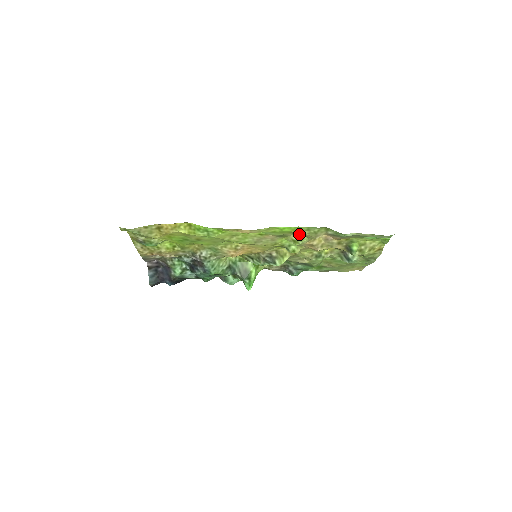
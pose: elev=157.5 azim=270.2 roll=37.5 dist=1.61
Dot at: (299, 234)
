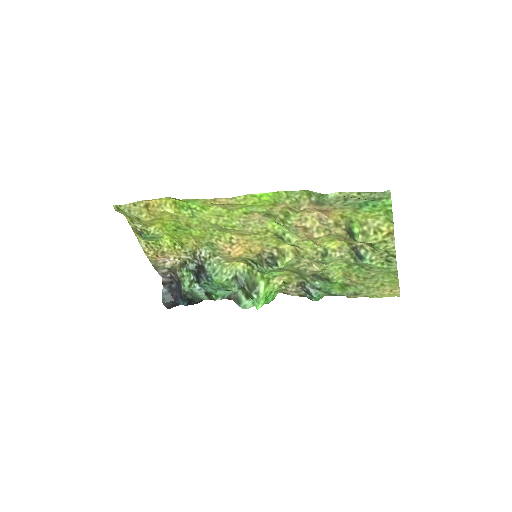
Dot at: (285, 210)
